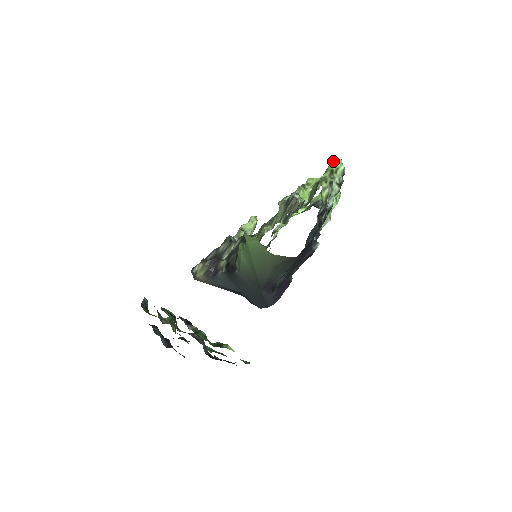
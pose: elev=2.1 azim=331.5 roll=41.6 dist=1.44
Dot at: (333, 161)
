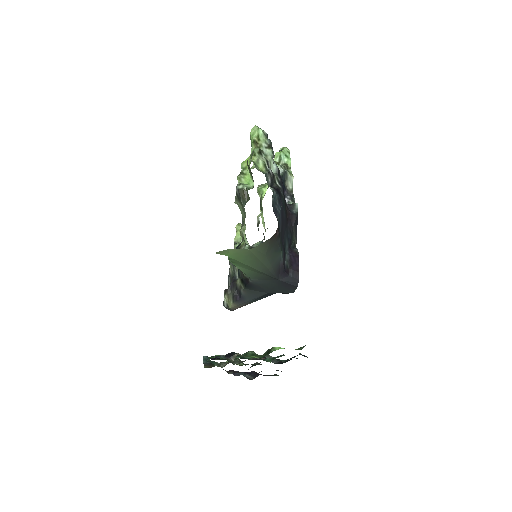
Dot at: (250, 133)
